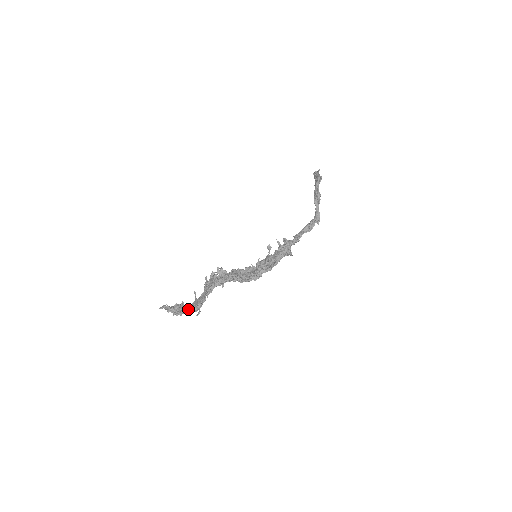
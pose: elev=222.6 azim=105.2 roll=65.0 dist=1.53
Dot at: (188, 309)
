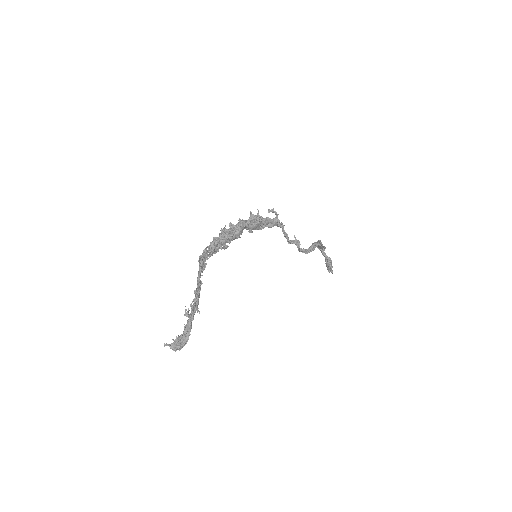
Dot at: (190, 314)
